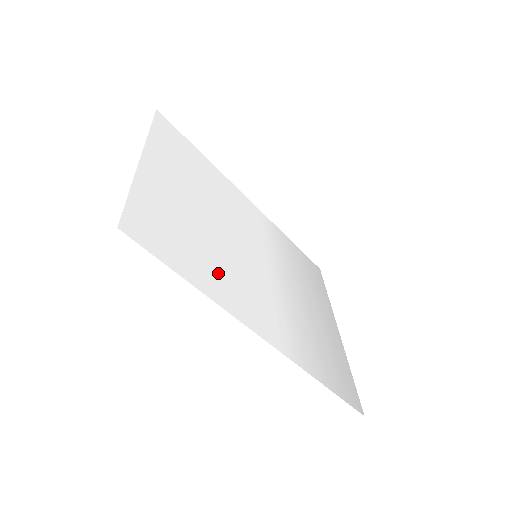
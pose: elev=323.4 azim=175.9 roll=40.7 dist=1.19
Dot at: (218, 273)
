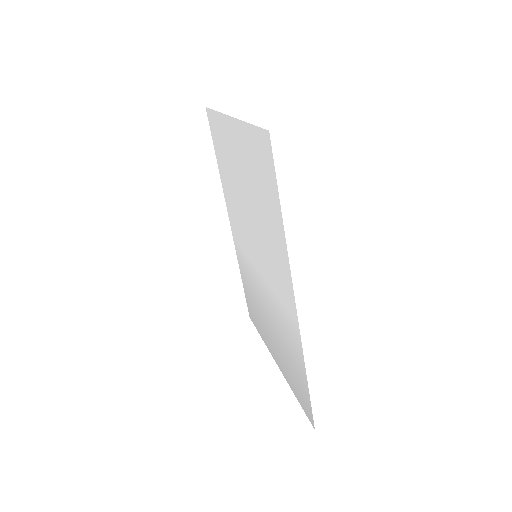
Dot at: (272, 232)
